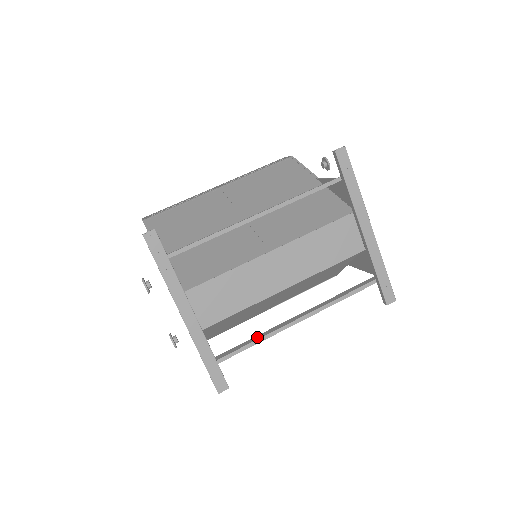
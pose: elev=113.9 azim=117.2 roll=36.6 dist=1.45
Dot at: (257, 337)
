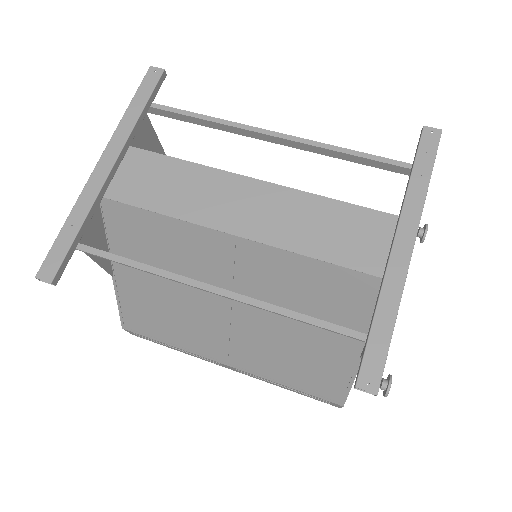
Dot at: (146, 265)
